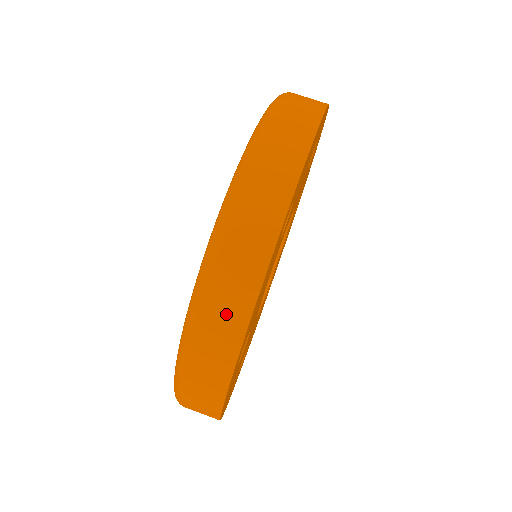
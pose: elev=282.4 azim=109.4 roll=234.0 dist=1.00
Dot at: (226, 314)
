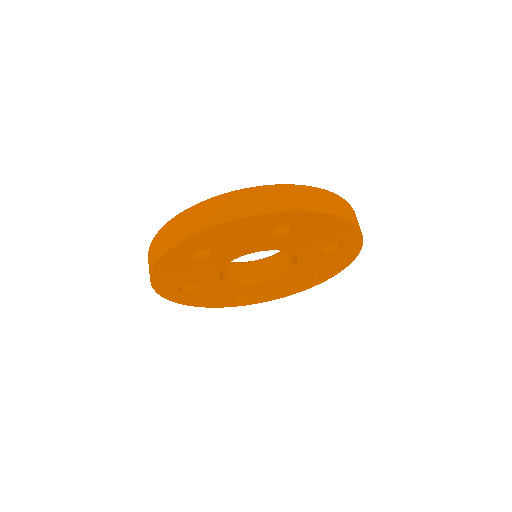
Dot at: (216, 213)
